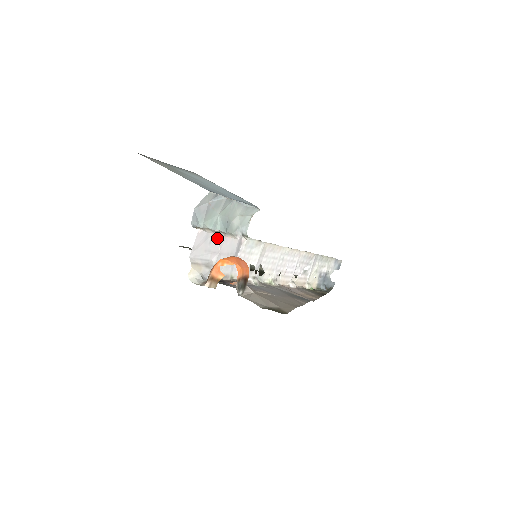
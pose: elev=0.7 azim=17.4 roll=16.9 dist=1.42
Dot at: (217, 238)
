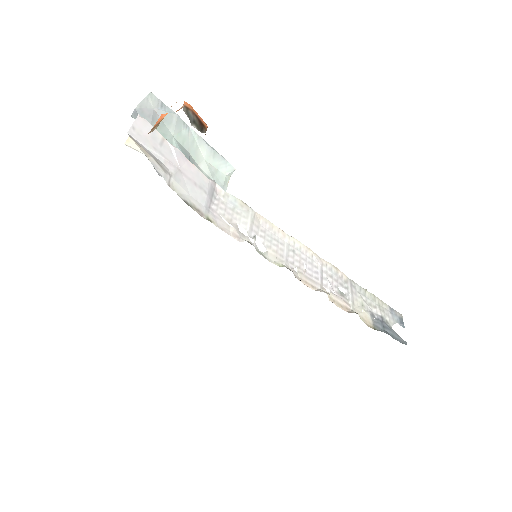
Dot at: (172, 148)
